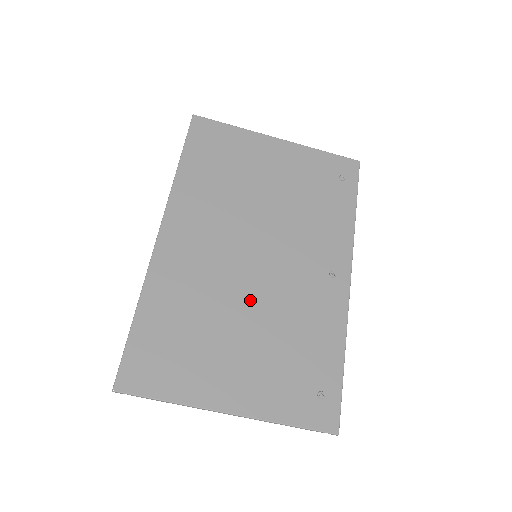
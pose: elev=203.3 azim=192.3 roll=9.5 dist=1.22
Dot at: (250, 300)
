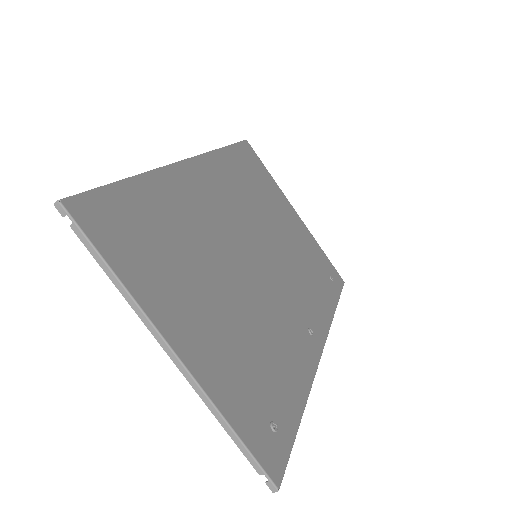
Dot at: (239, 279)
